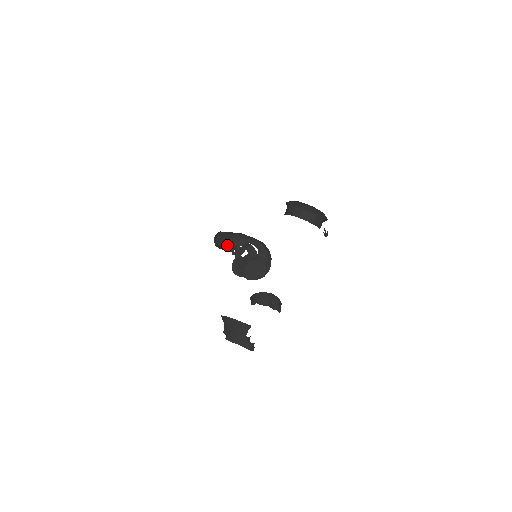
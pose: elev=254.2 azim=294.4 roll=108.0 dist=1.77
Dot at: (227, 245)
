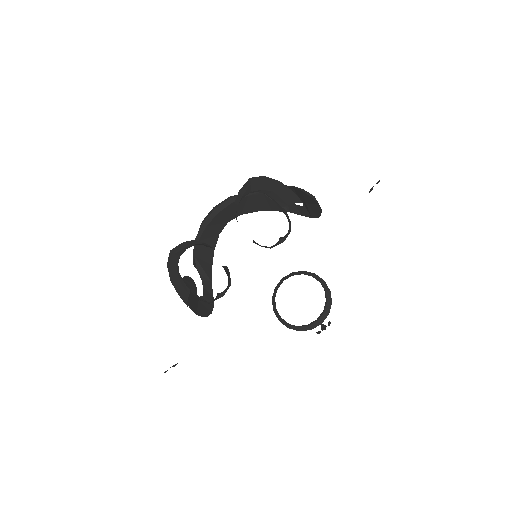
Dot at: occluded
